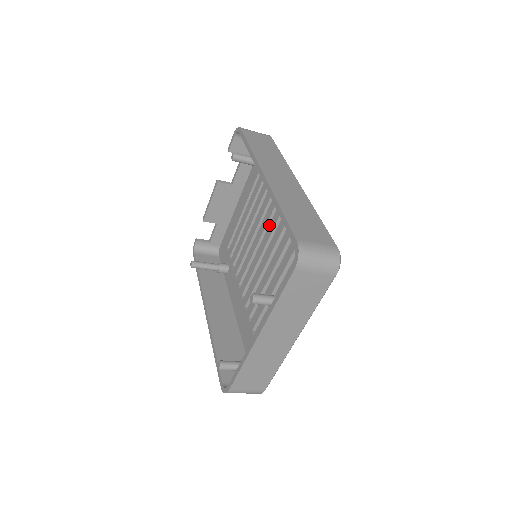
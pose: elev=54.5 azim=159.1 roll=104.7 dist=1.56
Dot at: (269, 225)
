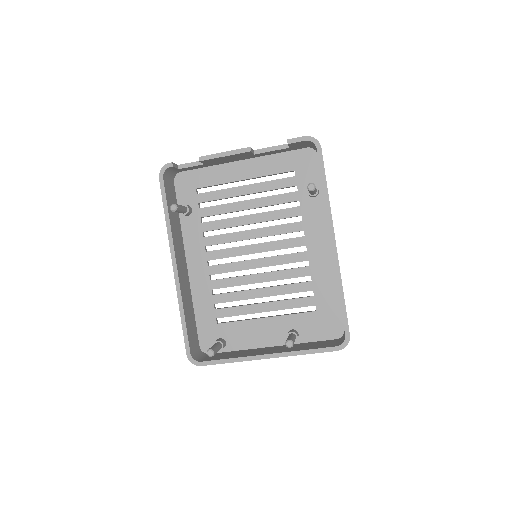
Dot at: (282, 240)
